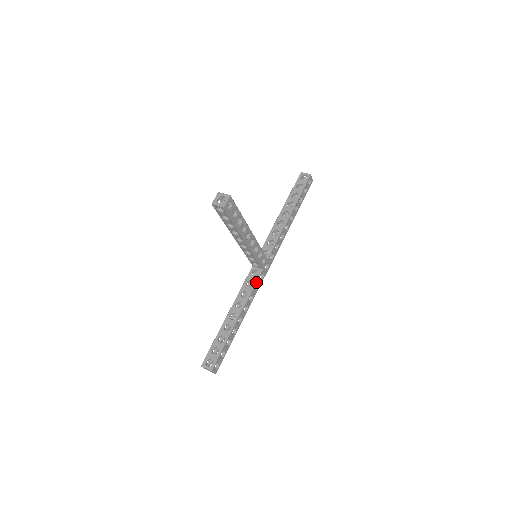
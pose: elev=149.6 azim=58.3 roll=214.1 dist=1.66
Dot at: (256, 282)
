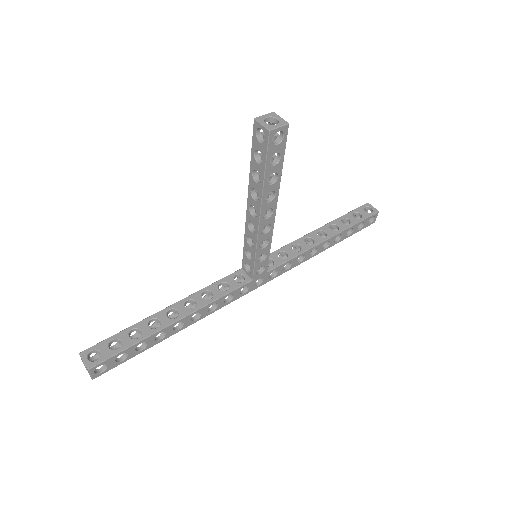
Dot at: (234, 290)
